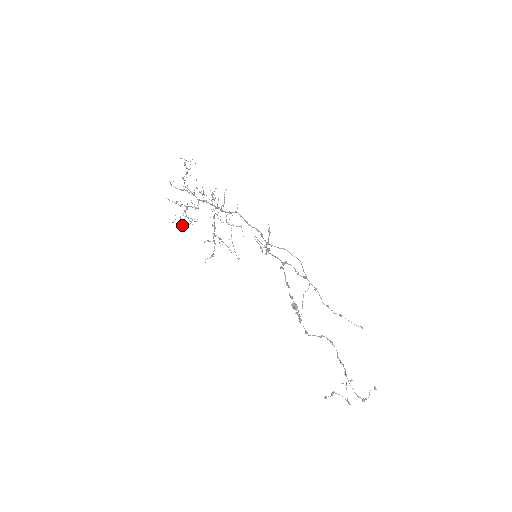
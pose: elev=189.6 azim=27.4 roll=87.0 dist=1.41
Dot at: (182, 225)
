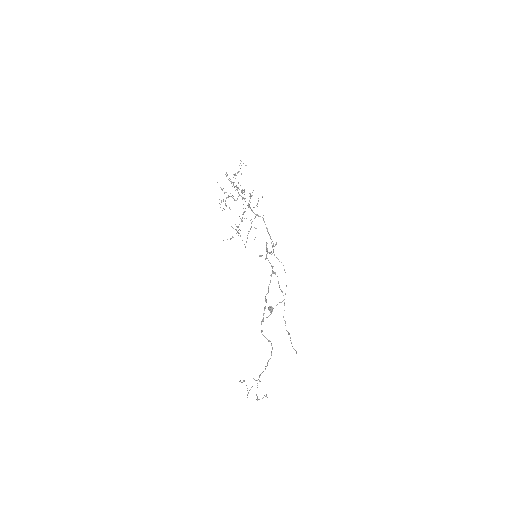
Dot at: (220, 207)
